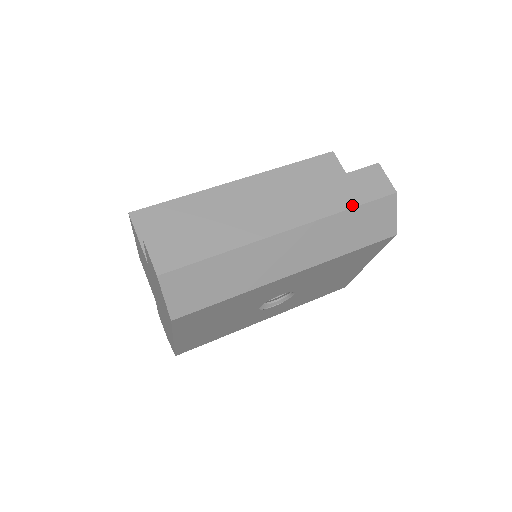
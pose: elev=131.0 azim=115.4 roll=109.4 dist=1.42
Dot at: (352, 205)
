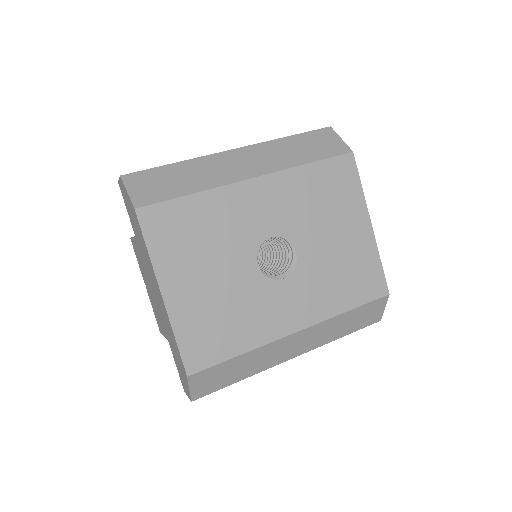
Dot at: (291, 136)
